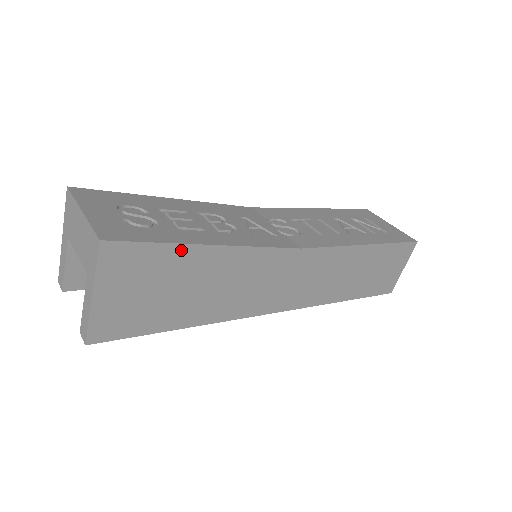
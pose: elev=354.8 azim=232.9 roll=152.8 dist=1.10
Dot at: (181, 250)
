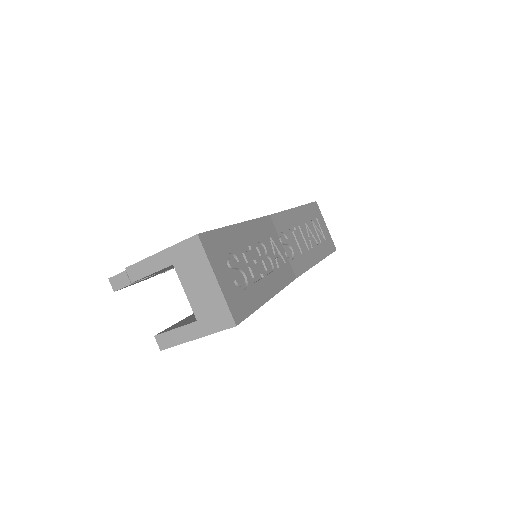
Dot at: occluded
